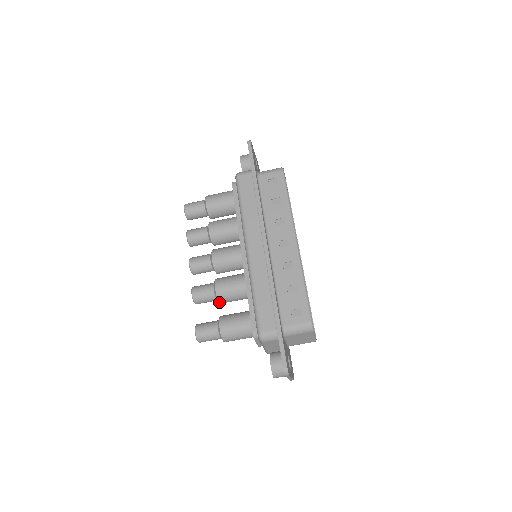
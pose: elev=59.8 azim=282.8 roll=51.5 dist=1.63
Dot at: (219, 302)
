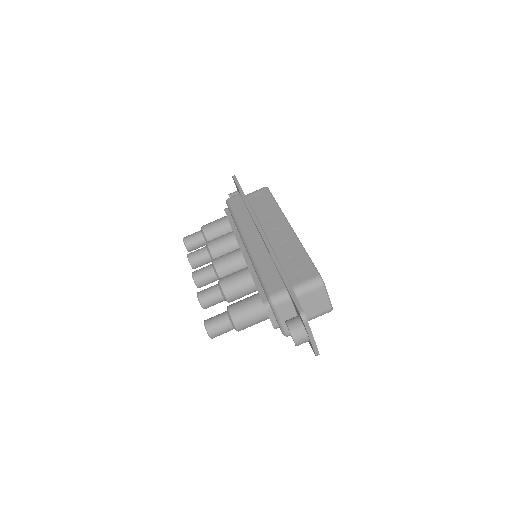
Dot at: (226, 298)
